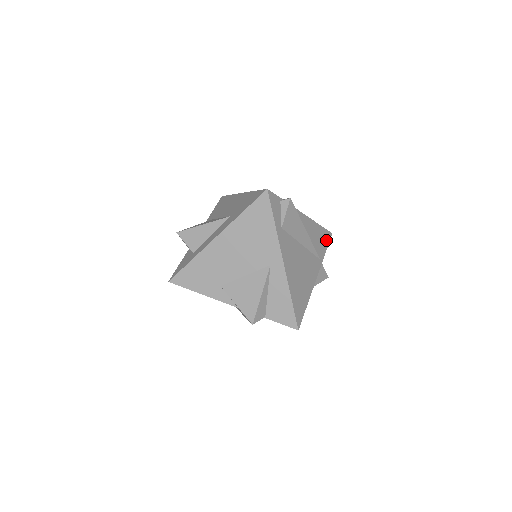
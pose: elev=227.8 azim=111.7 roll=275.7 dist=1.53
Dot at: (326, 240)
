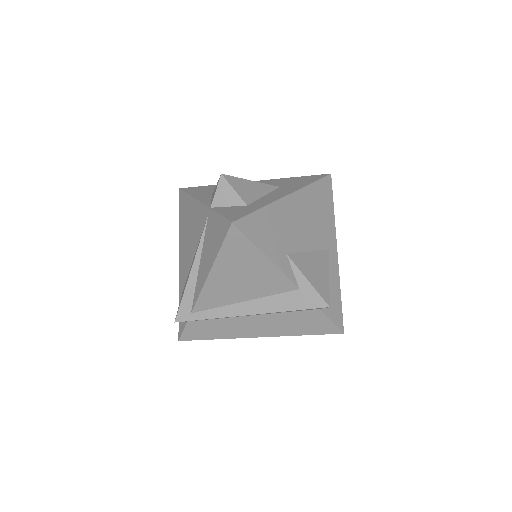
Dot at: occluded
